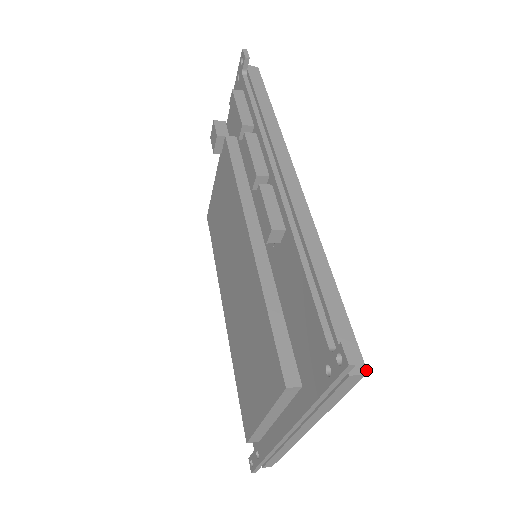
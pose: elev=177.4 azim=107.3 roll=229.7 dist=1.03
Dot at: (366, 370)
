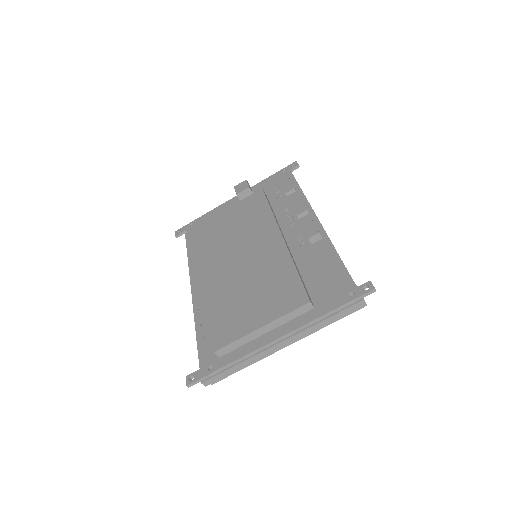
Dot at: occluded
